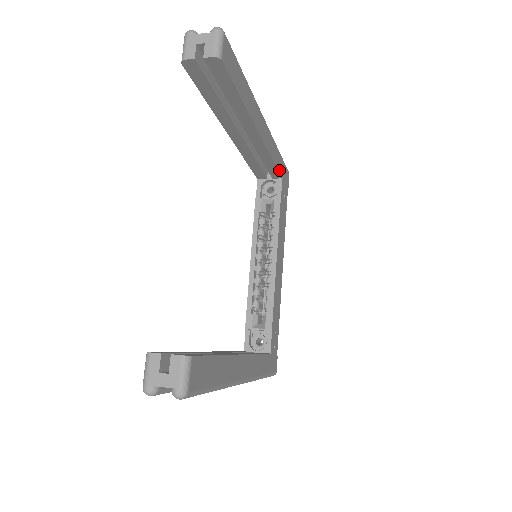
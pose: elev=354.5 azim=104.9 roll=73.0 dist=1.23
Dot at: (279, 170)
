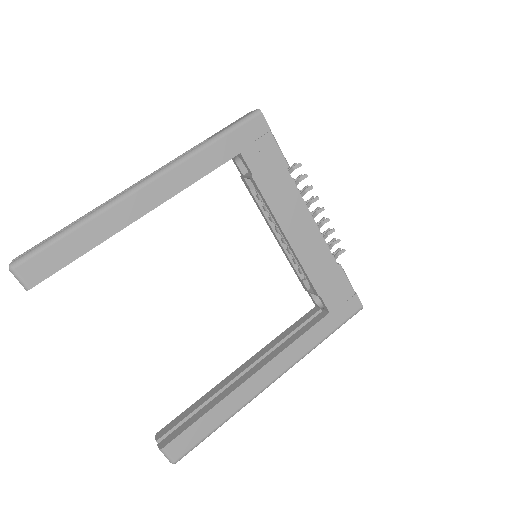
Dot at: (224, 160)
